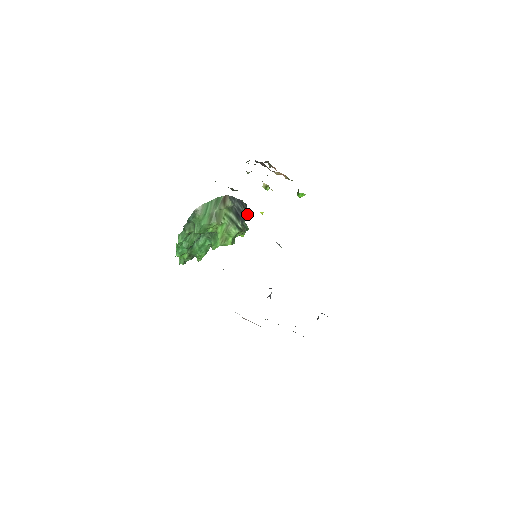
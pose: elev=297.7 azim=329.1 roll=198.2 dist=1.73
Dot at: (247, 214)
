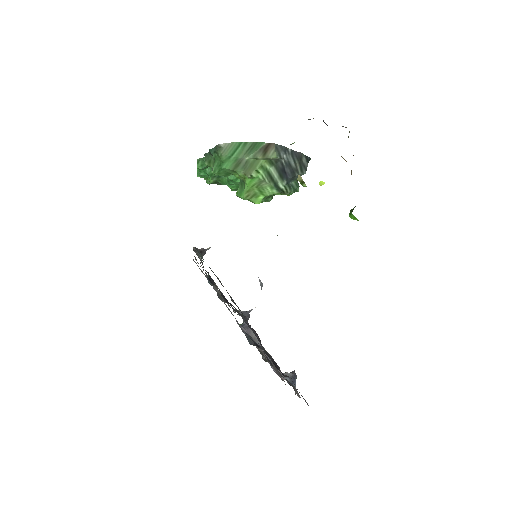
Dot at: (302, 173)
